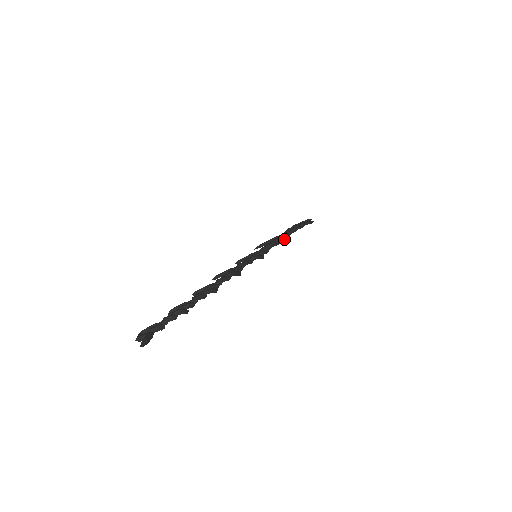
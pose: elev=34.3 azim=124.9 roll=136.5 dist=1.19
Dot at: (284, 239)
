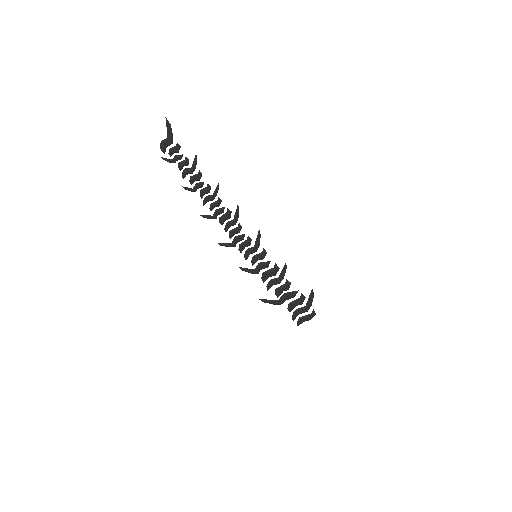
Dot at: occluded
